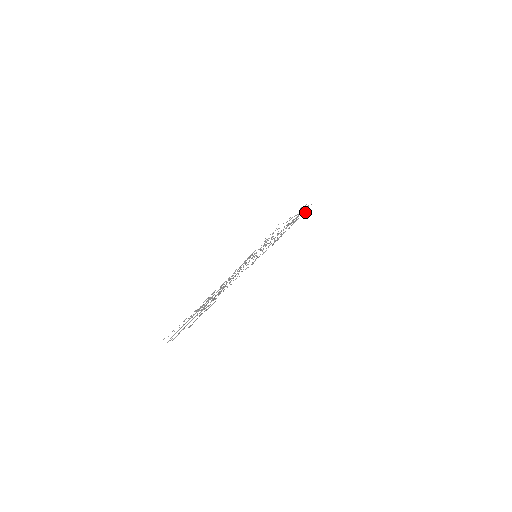
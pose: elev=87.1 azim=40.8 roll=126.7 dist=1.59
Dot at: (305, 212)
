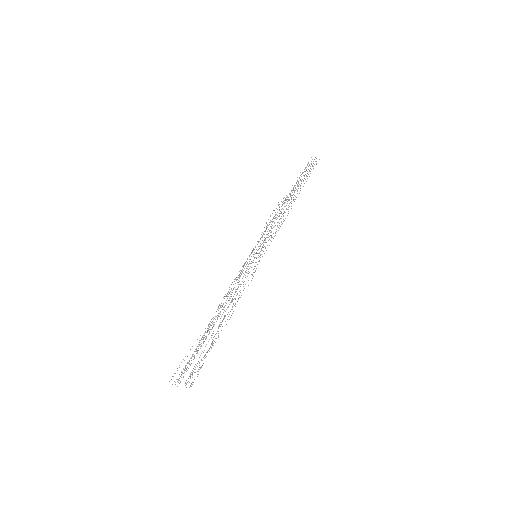
Dot at: occluded
